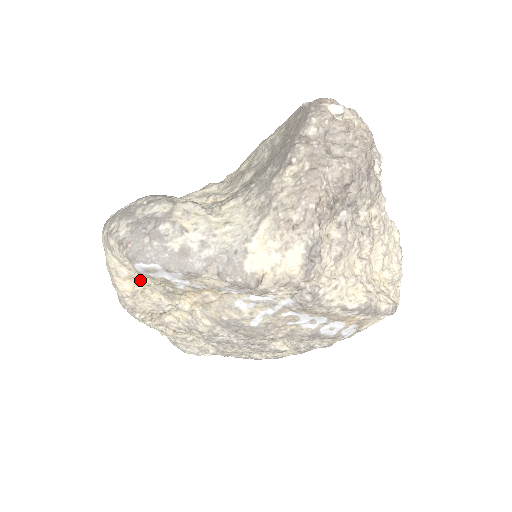
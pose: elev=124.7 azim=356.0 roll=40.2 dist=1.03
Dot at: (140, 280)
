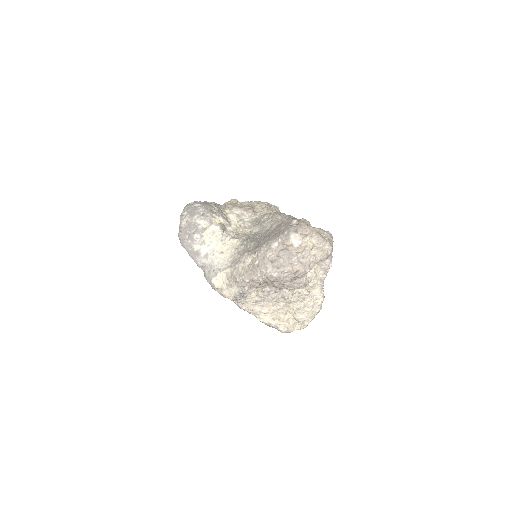
Dot at: occluded
